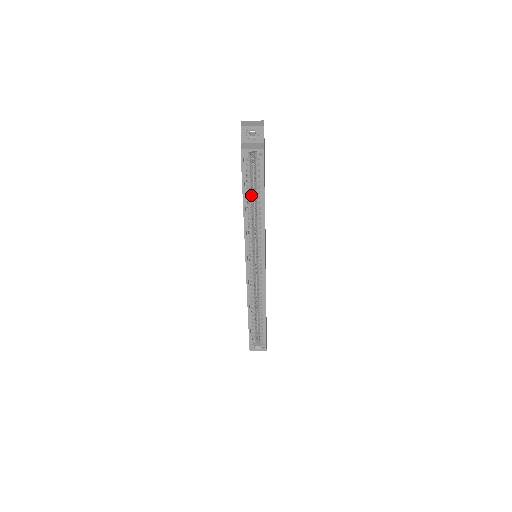
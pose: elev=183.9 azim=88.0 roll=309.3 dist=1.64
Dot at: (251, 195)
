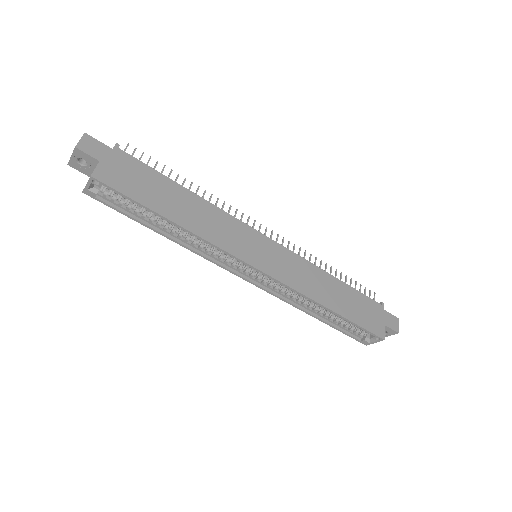
Dot at: (155, 218)
